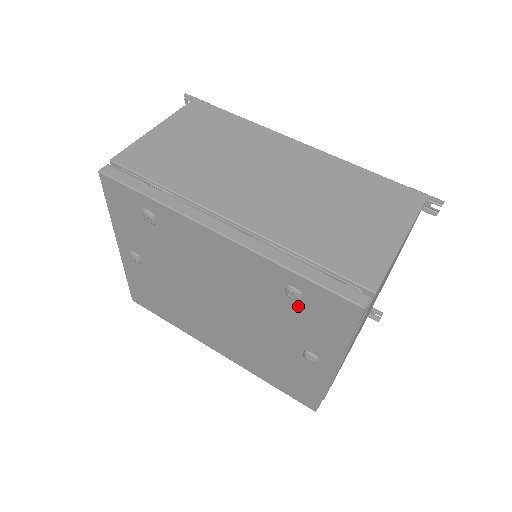
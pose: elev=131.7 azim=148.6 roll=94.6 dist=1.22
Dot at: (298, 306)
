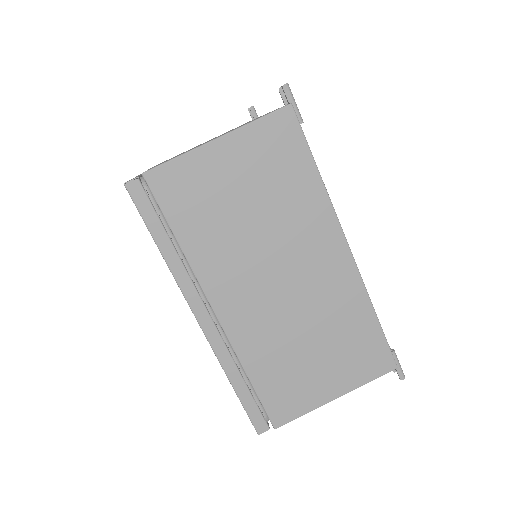
Dot at: occluded
